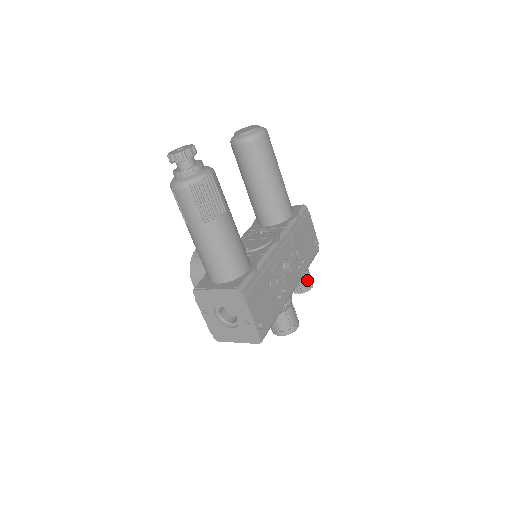
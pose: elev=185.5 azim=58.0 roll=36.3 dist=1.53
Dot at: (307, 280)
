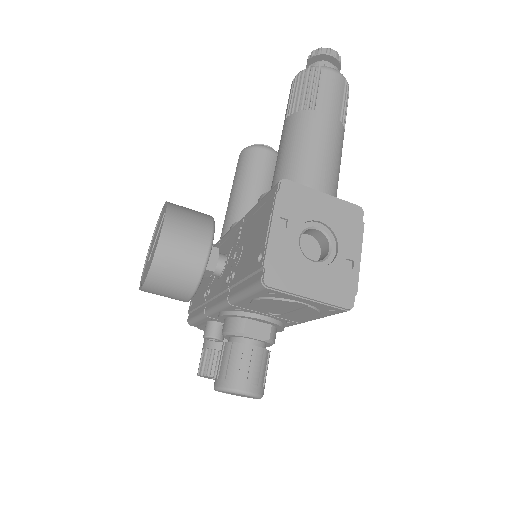
Dot at: occluded
